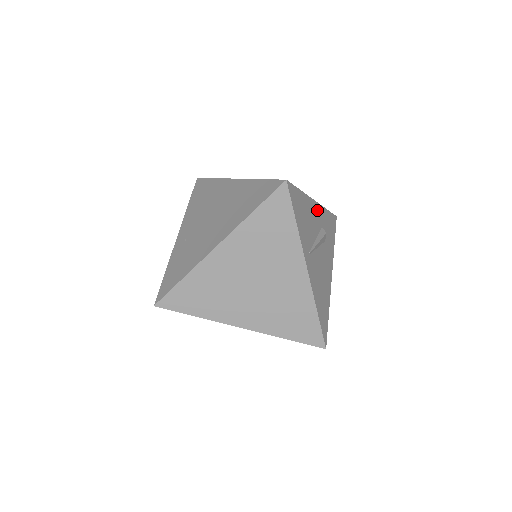
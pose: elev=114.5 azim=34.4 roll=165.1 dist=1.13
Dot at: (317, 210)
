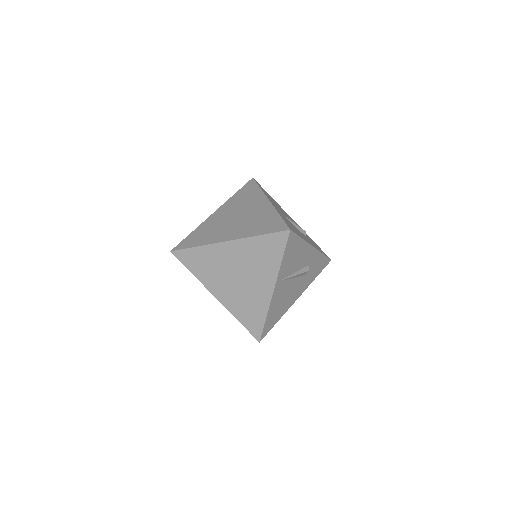
Dot at: (311, 253)
